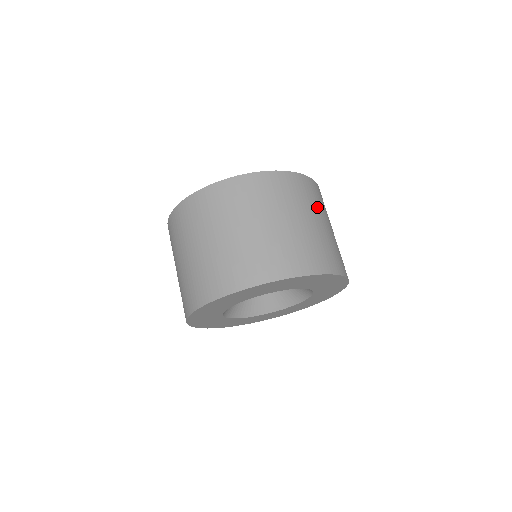
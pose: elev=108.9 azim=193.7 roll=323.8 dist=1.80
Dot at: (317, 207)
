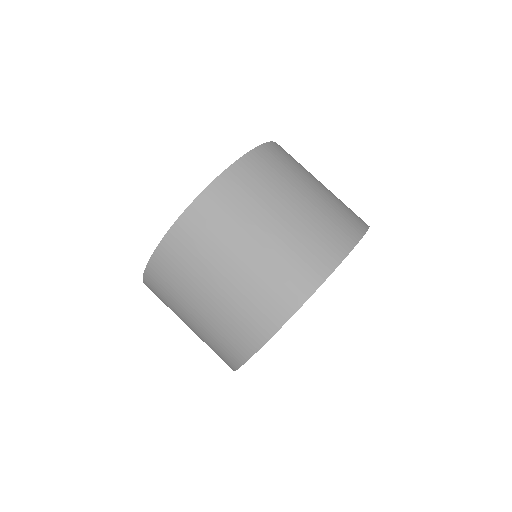
Dot at: occluded
